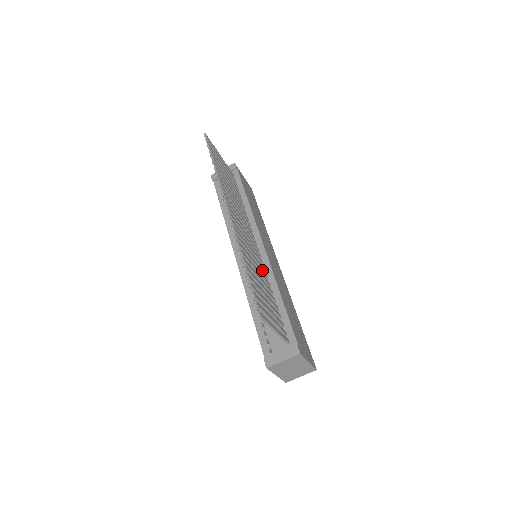
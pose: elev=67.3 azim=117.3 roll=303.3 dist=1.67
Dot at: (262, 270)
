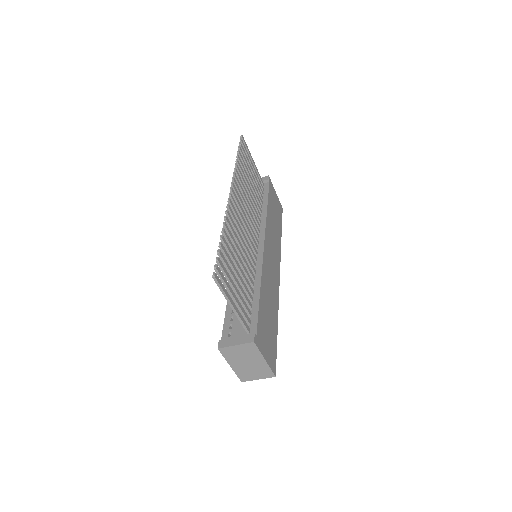
Dot at: (250, 261)
